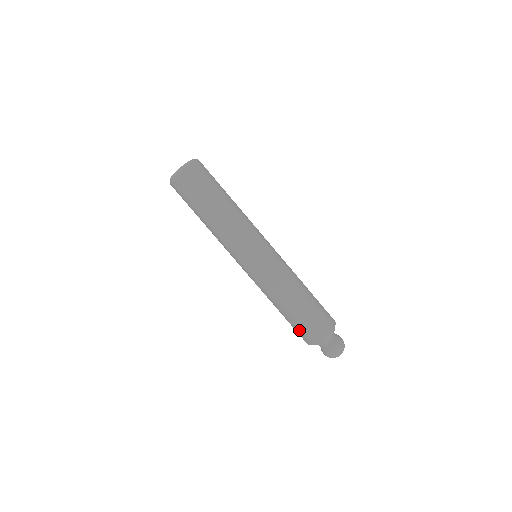
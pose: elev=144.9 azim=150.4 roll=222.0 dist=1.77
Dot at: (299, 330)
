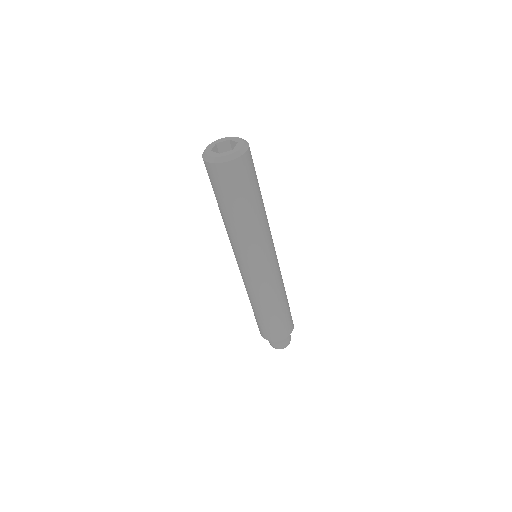
Dot at: (258, 324)
